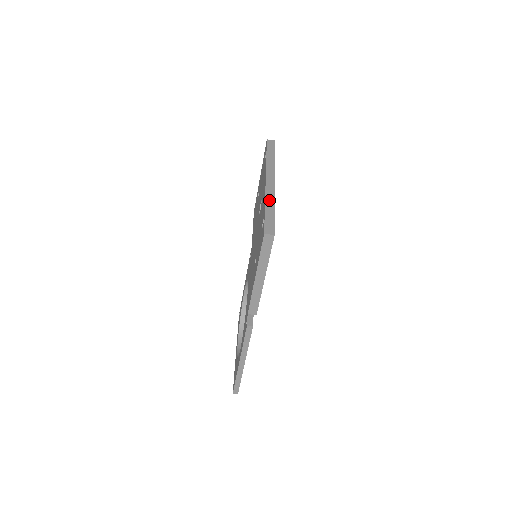
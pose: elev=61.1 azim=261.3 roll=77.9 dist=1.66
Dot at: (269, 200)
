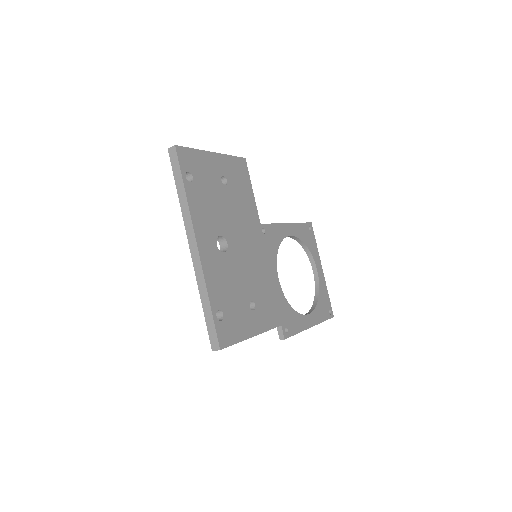
Dot at: (202, 290)
